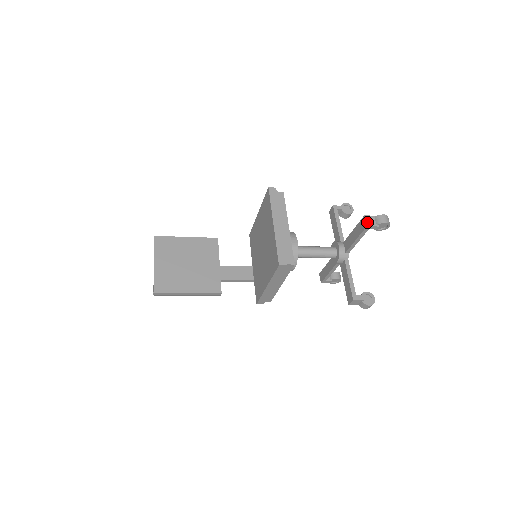
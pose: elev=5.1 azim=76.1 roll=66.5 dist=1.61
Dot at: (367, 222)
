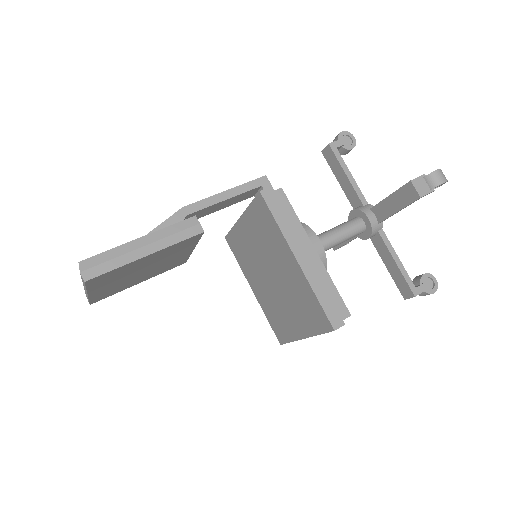
Dot at: (409, 298)
